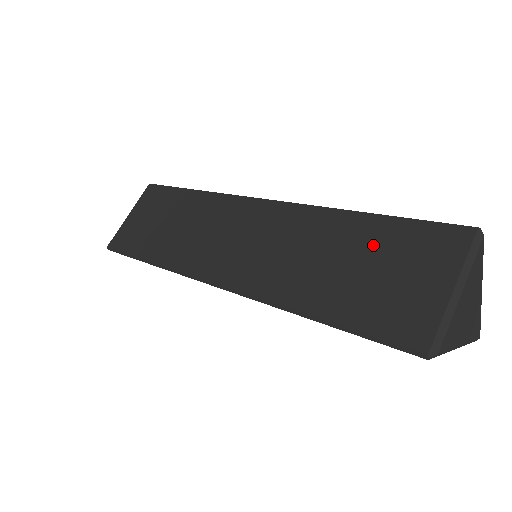
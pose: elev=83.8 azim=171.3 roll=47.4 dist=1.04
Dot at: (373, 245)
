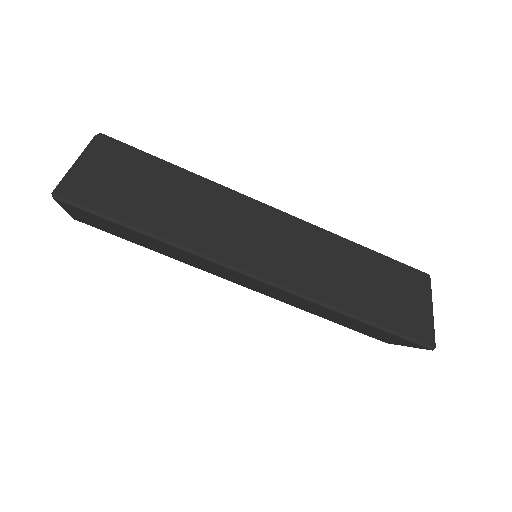
Dot at: (379, 272)
